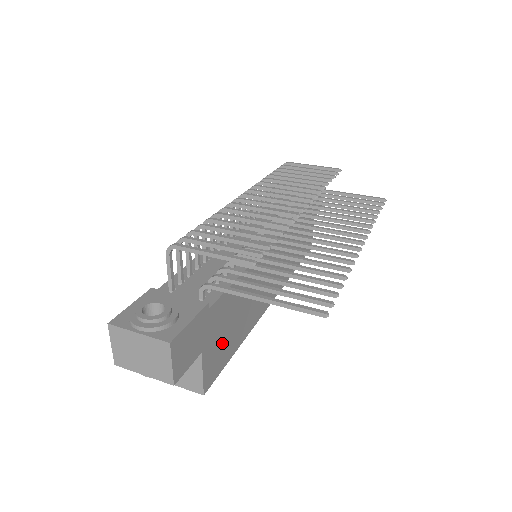
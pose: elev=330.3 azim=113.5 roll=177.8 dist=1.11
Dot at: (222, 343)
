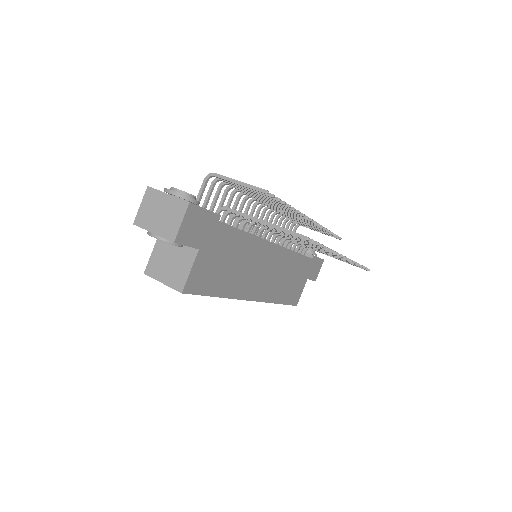
Dot at: (212, 269)
